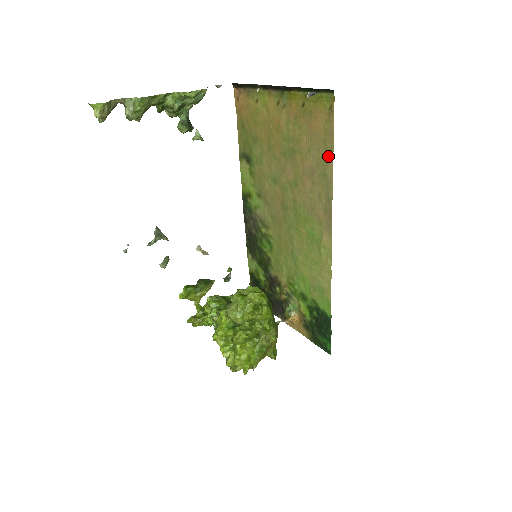
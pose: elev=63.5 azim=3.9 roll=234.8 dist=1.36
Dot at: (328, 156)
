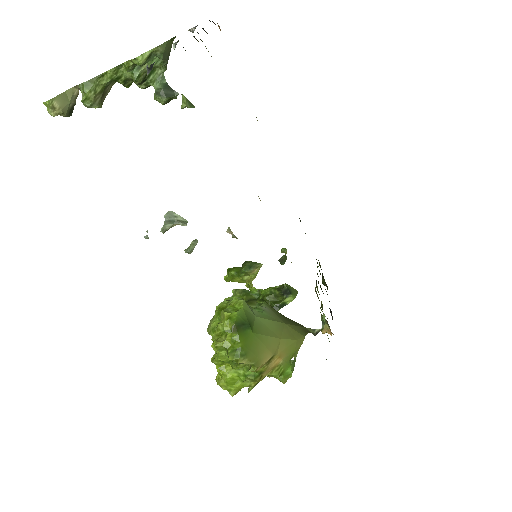
Dot at: occluded
